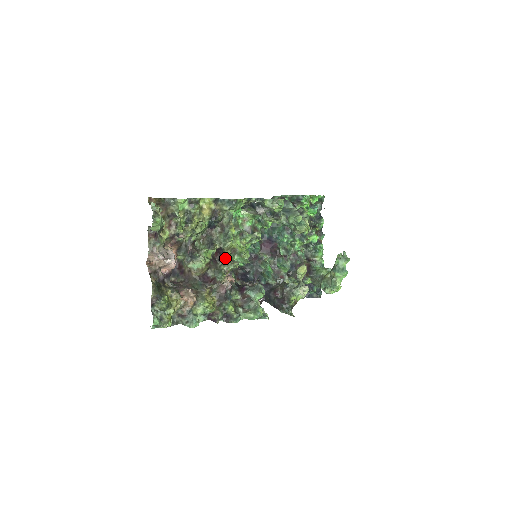
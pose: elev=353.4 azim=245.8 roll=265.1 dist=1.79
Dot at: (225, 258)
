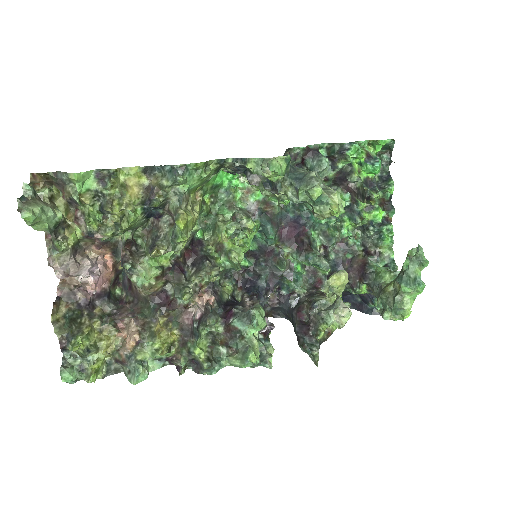
Dot at: (200, 262)
